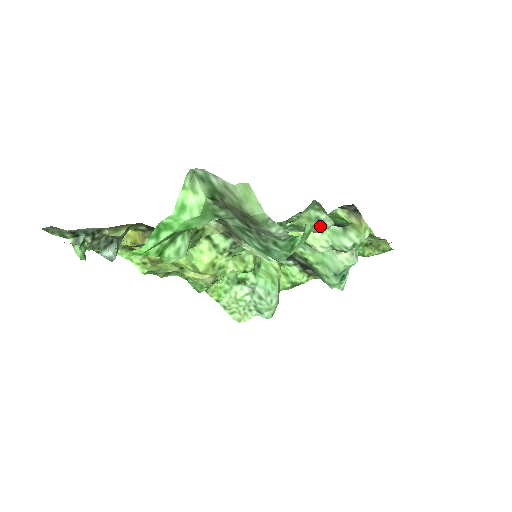
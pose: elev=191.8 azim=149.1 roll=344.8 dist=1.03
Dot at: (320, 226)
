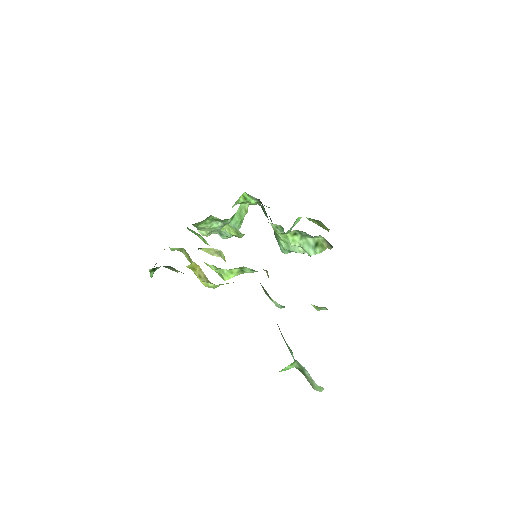
Dot at: (319, 309)
